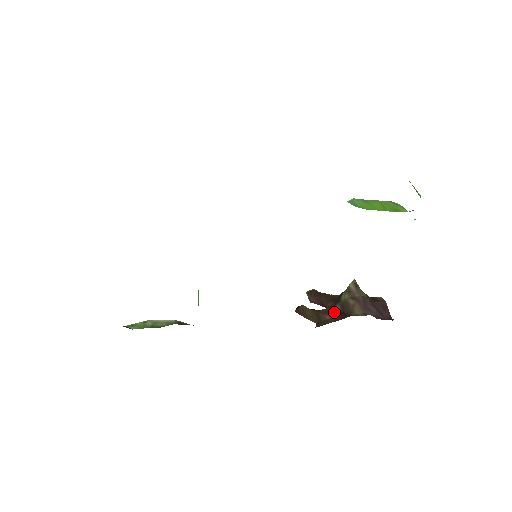
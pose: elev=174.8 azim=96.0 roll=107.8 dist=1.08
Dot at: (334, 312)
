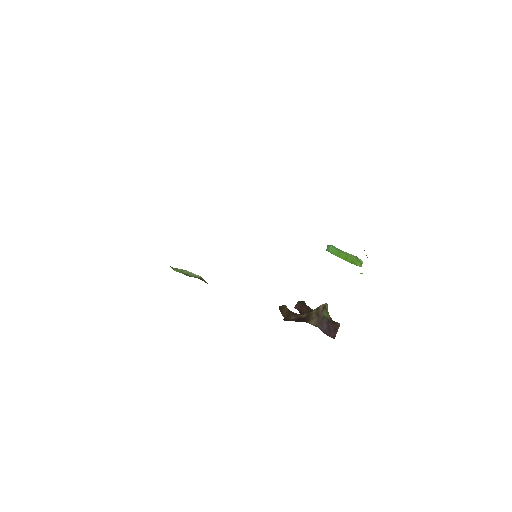
Dot at: (300, 317)
